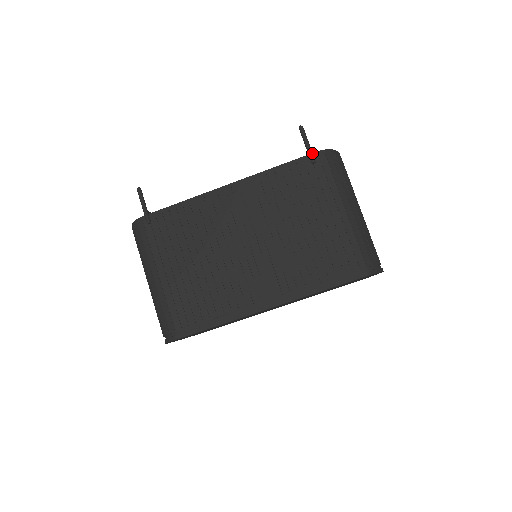
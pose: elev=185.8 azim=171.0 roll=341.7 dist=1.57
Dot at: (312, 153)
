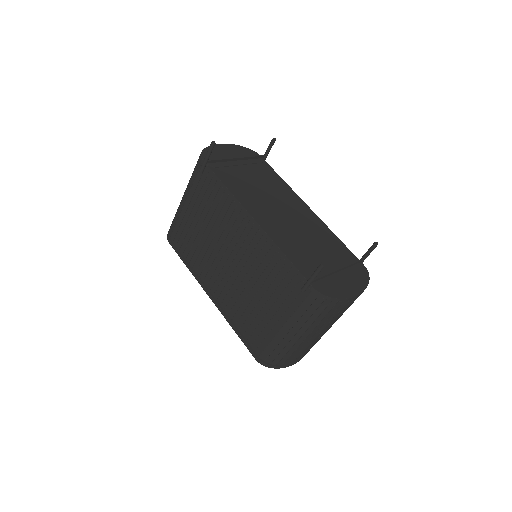
Dot at: (307, 286)
